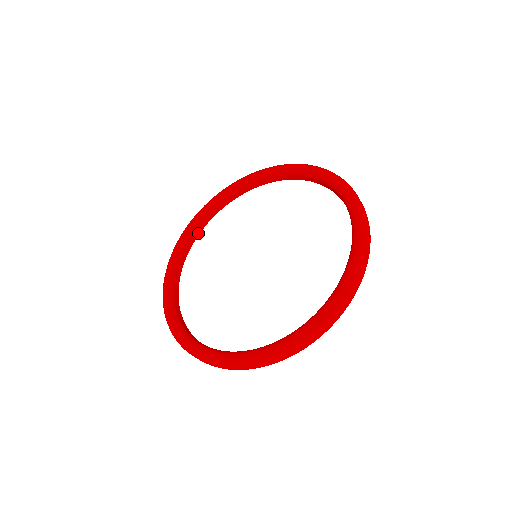
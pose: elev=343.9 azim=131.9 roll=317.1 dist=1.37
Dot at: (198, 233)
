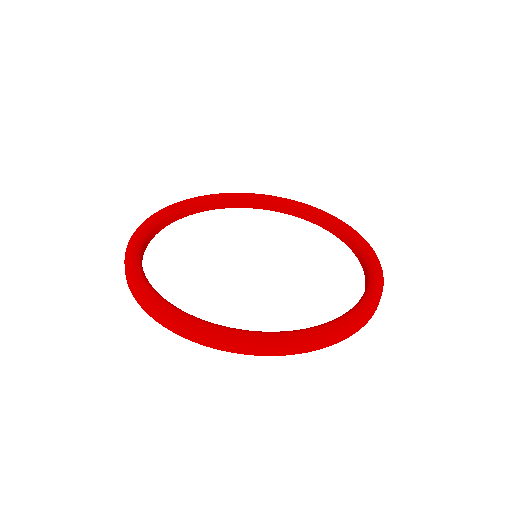
Dot at: (195, 212)
